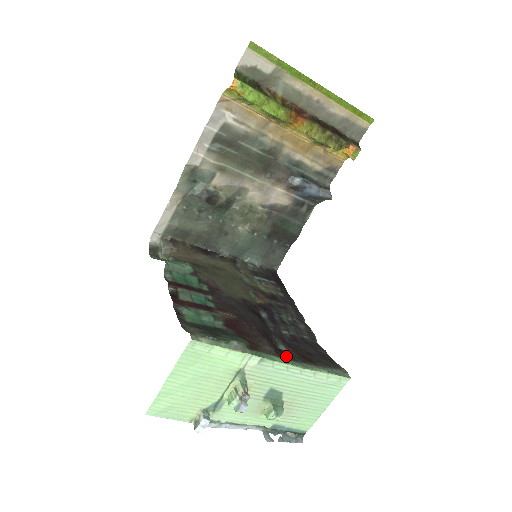
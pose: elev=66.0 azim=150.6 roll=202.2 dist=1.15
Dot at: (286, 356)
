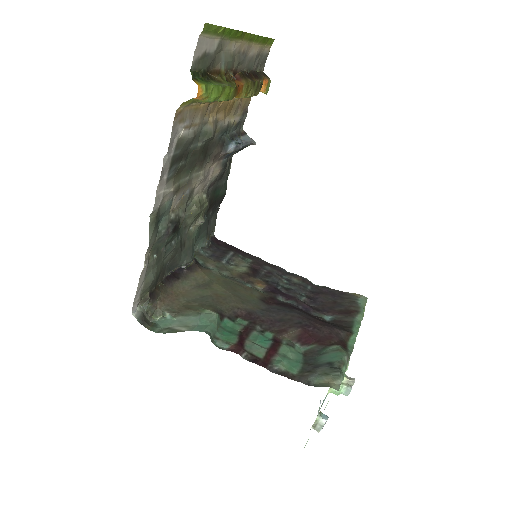
Dot at: (347, 326)
